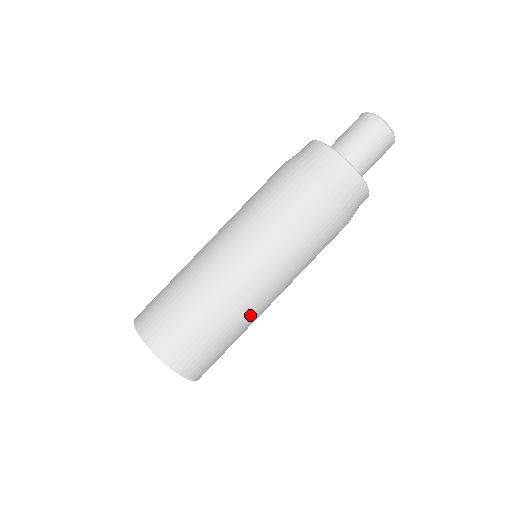
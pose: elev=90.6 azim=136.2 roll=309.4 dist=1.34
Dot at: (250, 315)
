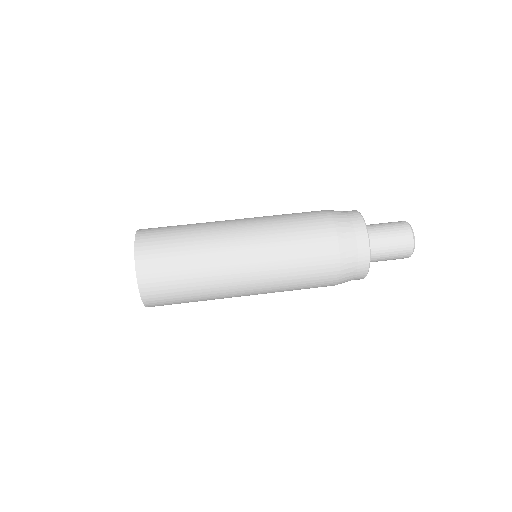
Dot at: (214, 237)
